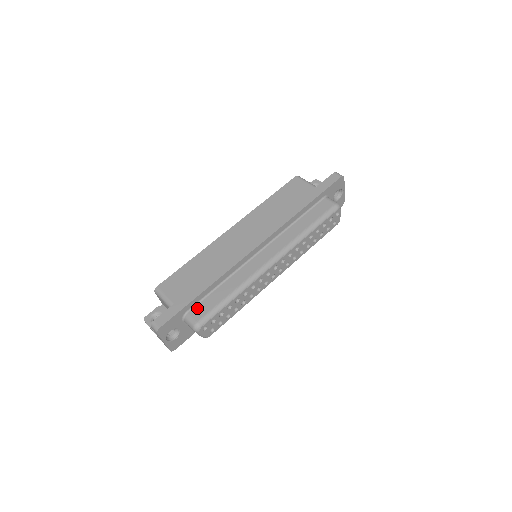
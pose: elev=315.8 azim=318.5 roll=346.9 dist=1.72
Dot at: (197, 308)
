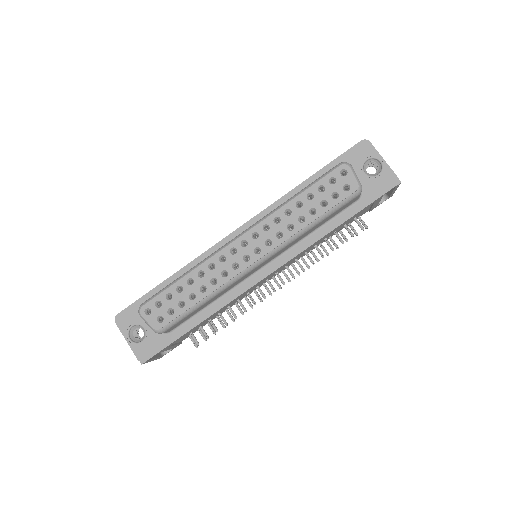
Dot at: occluded
